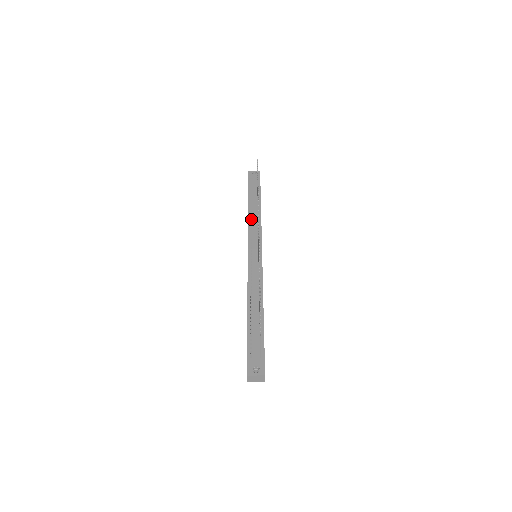
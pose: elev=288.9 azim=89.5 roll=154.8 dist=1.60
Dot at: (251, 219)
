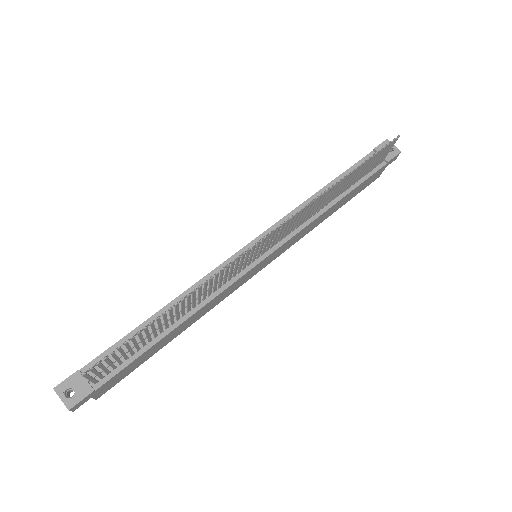
Dot at: occluded
